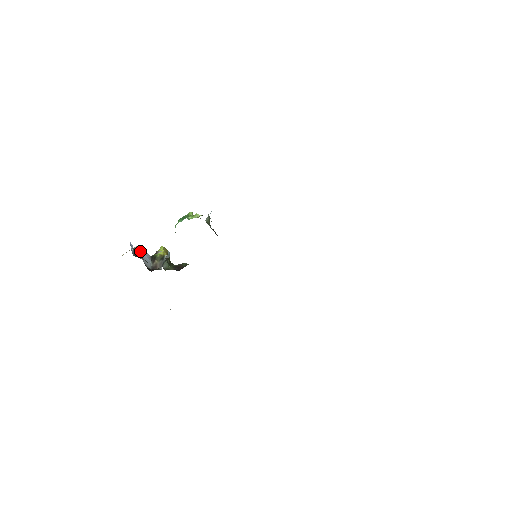
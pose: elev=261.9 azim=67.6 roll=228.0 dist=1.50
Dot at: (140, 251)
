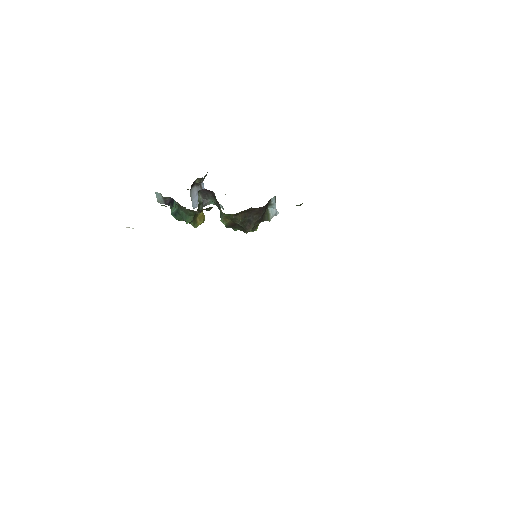
Dot at: occluded
